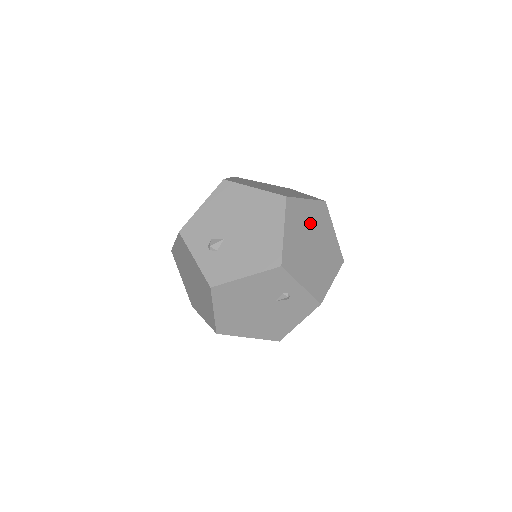
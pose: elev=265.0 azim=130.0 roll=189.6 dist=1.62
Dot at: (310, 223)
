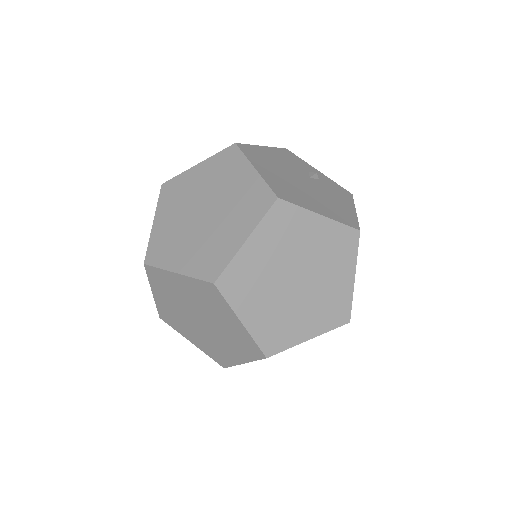
Dot at: occluded
